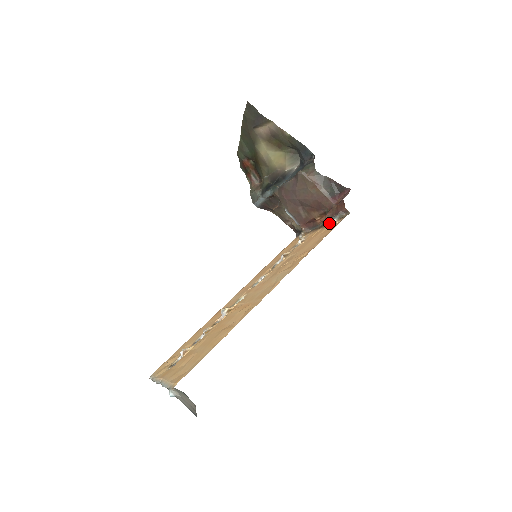
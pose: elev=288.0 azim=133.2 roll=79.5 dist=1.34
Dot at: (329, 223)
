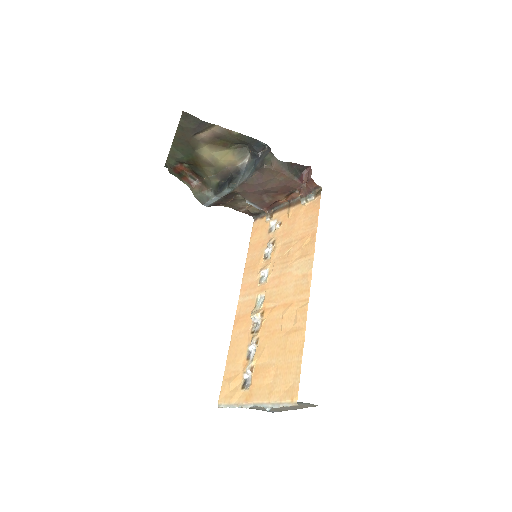
Dot at: (305, 202)
